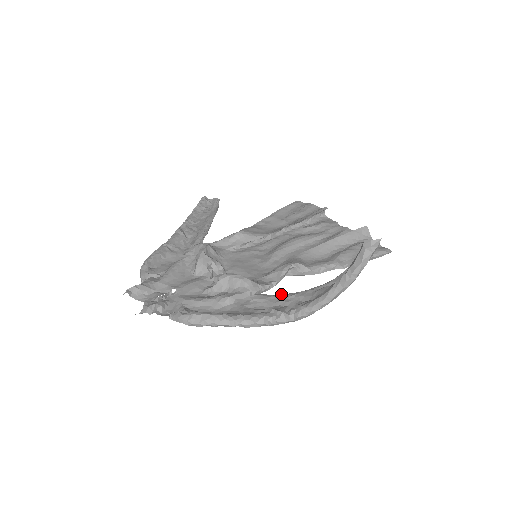
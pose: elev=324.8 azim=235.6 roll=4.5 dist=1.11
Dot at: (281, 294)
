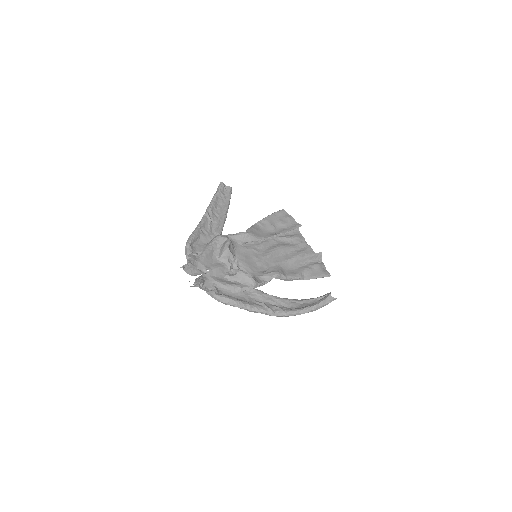
Dot at: (270, 295)
